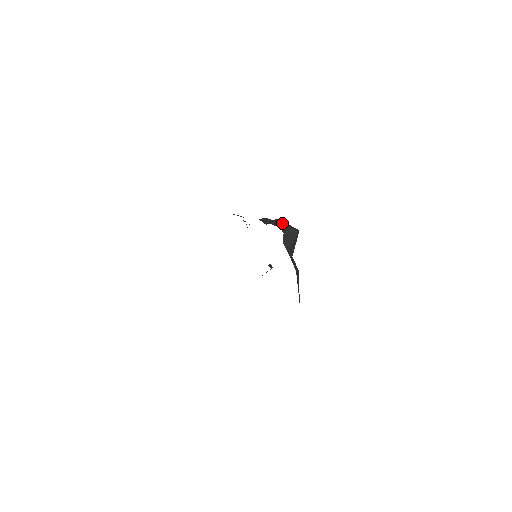
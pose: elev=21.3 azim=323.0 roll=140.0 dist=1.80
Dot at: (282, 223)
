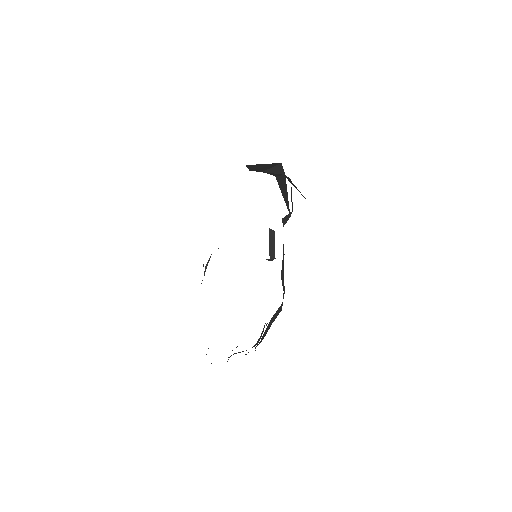
Dot at: occluded
